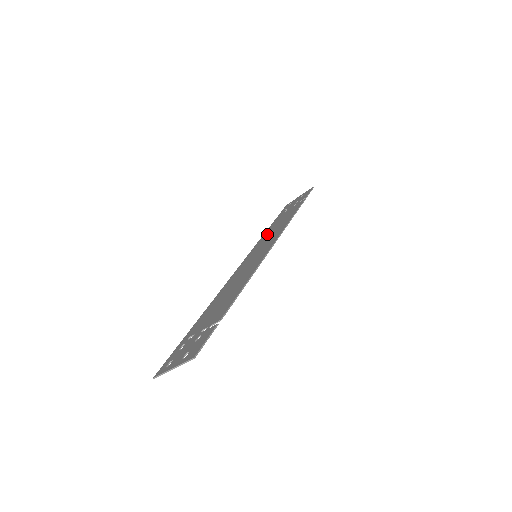
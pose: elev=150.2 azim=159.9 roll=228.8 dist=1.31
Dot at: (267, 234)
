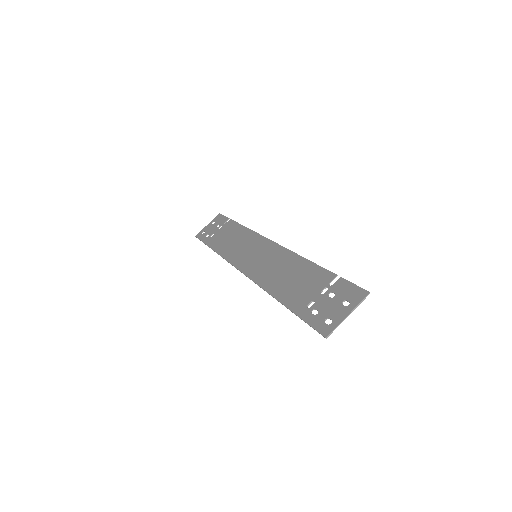
Dot at: (227, 248)
